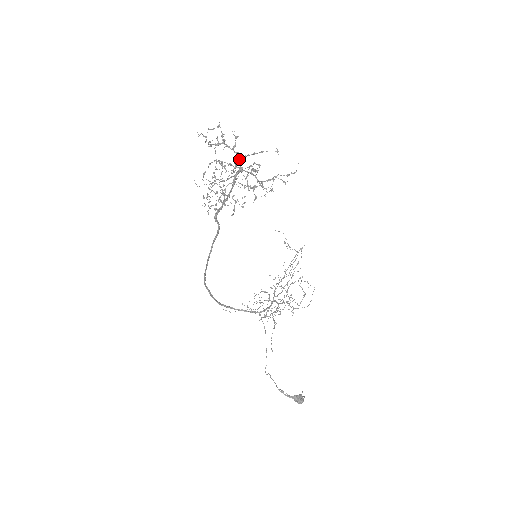
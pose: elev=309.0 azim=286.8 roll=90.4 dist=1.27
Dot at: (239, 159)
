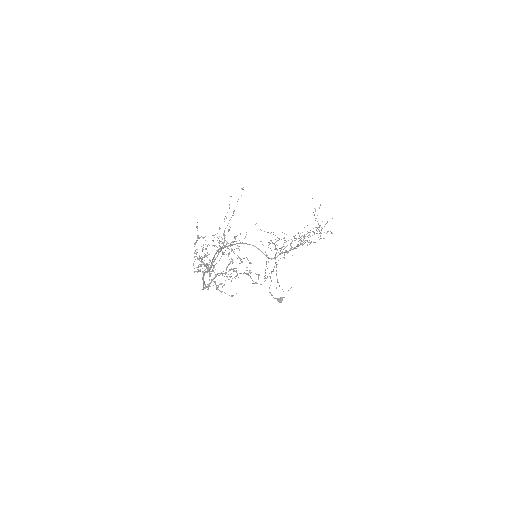
Dot at: occluded
